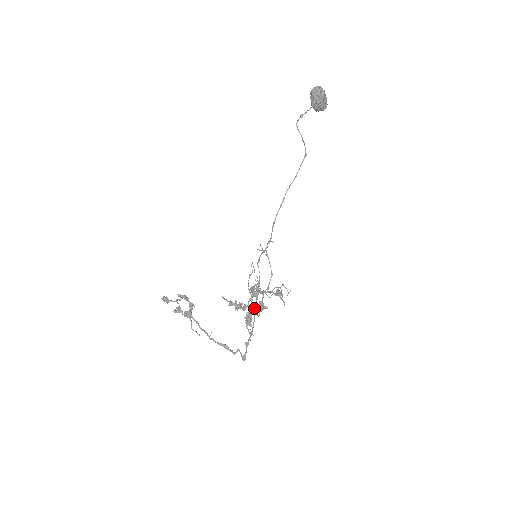
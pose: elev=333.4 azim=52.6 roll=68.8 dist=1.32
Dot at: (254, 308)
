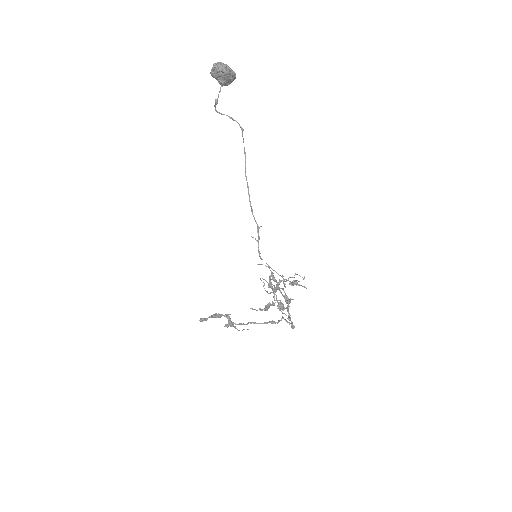
Dot at: (279, 290)
